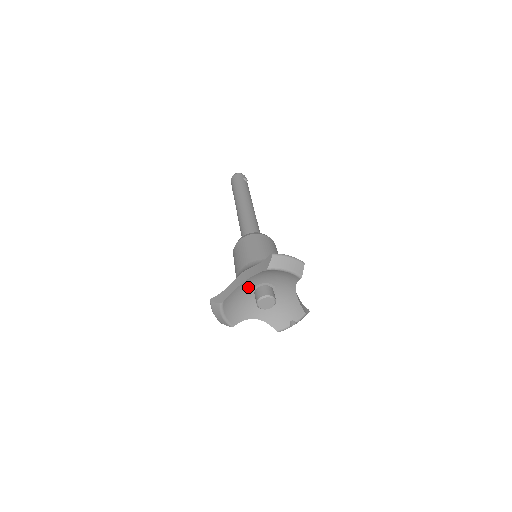
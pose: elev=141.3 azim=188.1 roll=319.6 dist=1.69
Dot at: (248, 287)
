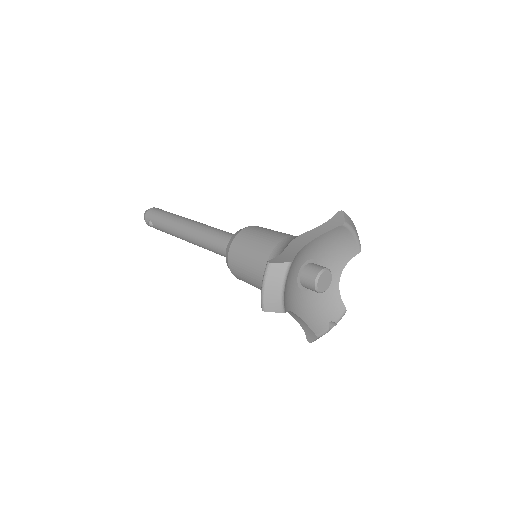
Dot at: (301, 258)
